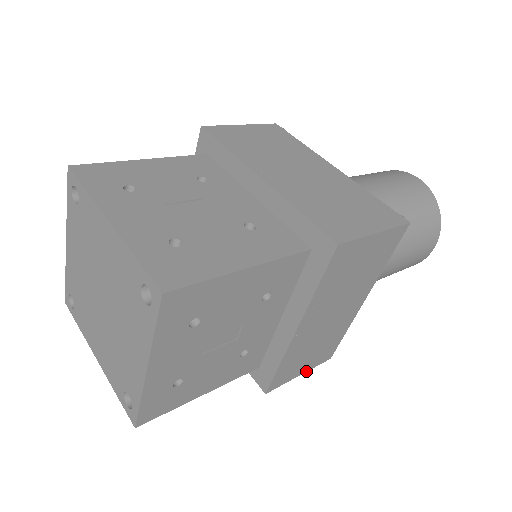
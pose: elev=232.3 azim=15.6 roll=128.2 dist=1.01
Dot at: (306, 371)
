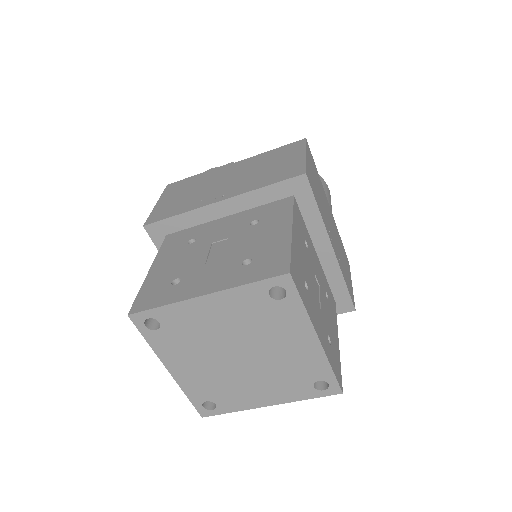
Dot at: occluded
